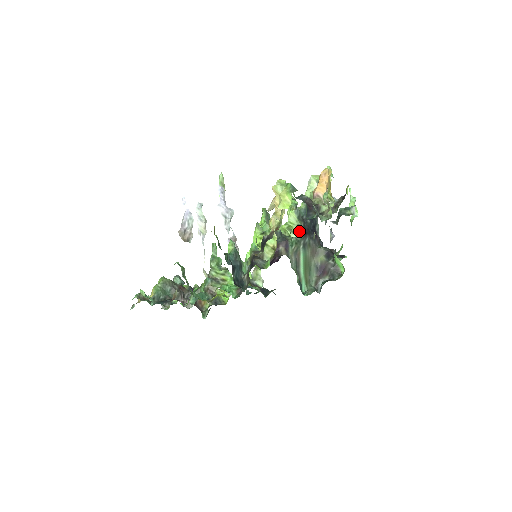
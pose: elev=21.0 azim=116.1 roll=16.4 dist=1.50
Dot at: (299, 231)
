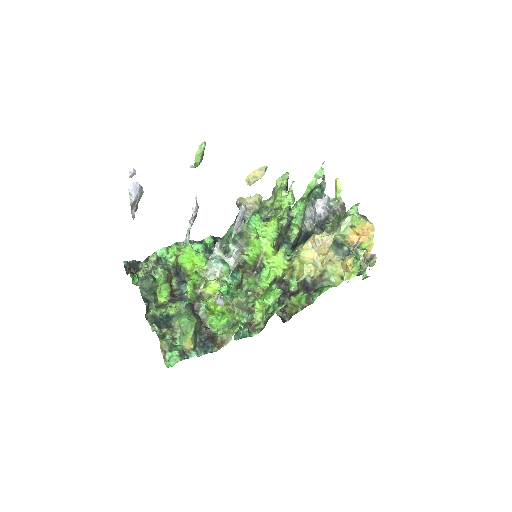
Dot at: occluded
